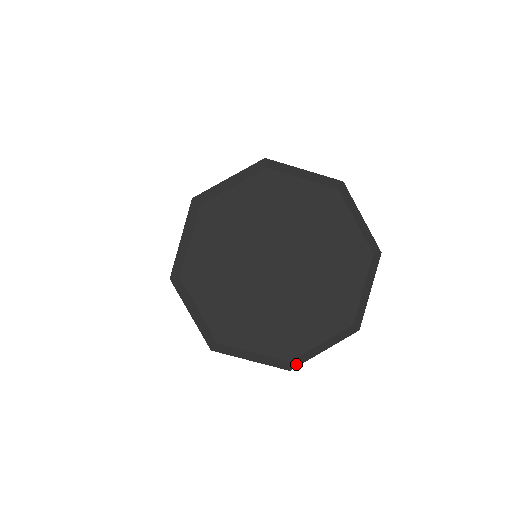
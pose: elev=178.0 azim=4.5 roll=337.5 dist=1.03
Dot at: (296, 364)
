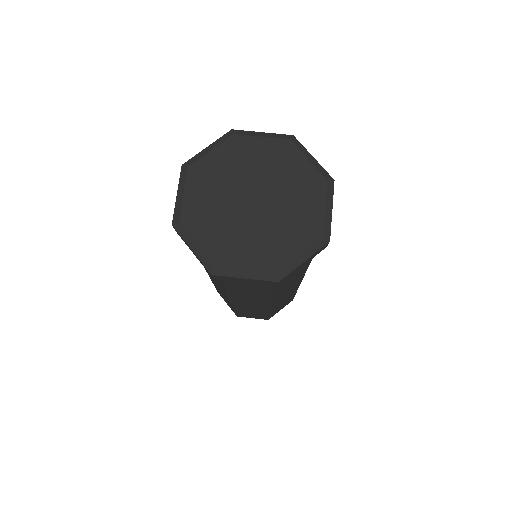
Dot at: (219, 273)
